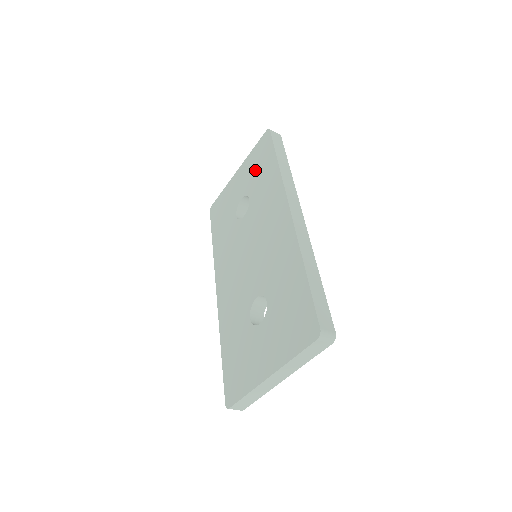
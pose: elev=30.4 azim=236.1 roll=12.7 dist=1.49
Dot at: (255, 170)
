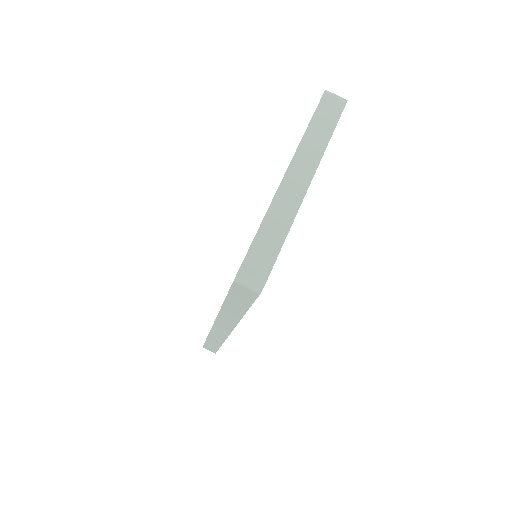
Dot at: occluded
